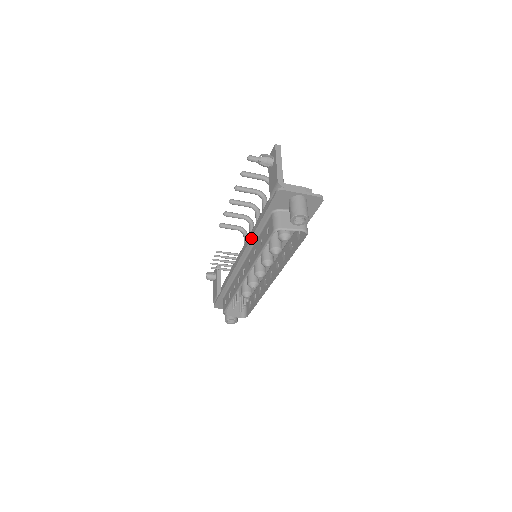
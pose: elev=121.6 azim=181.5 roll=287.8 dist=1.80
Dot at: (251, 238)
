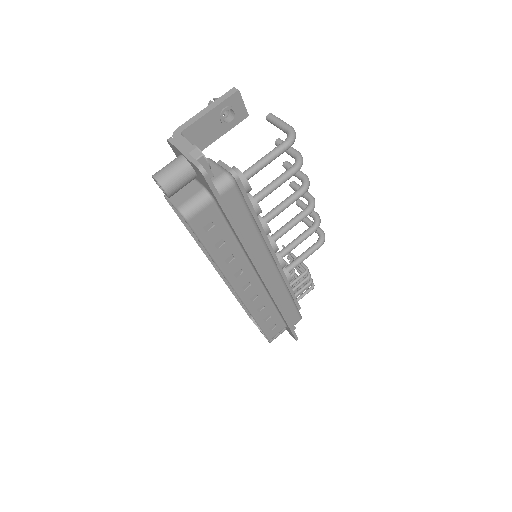
Dot at: occluded
